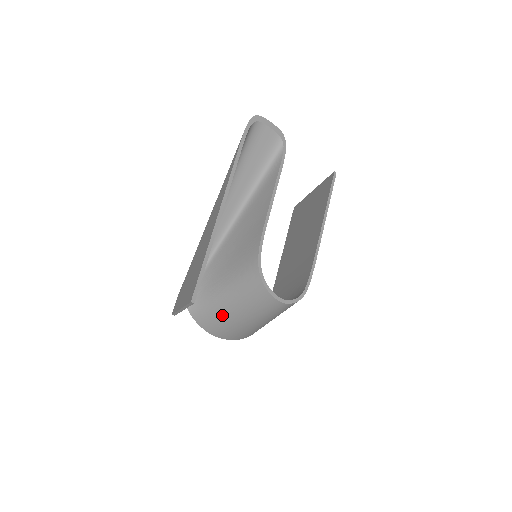
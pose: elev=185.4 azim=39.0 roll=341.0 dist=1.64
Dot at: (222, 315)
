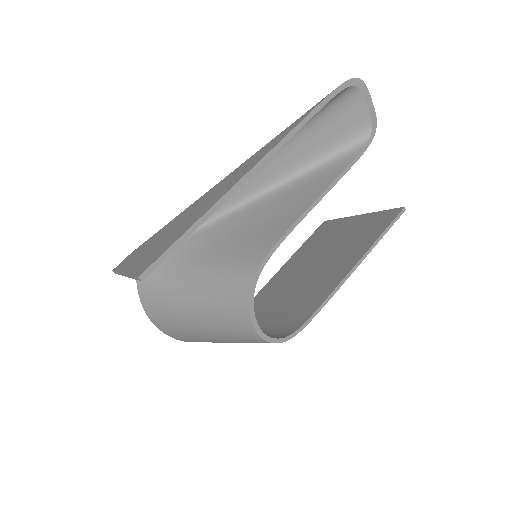
Dot at: (174, 305)
